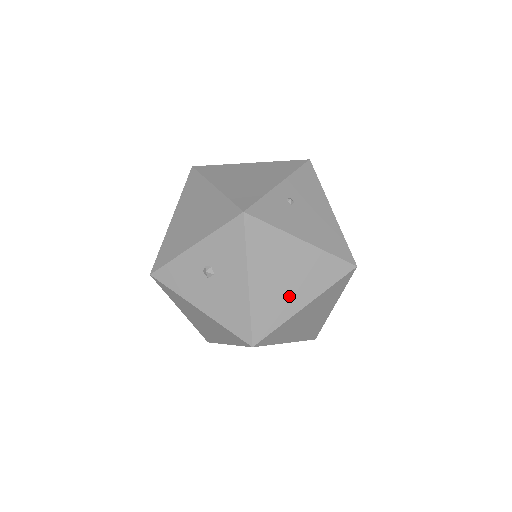
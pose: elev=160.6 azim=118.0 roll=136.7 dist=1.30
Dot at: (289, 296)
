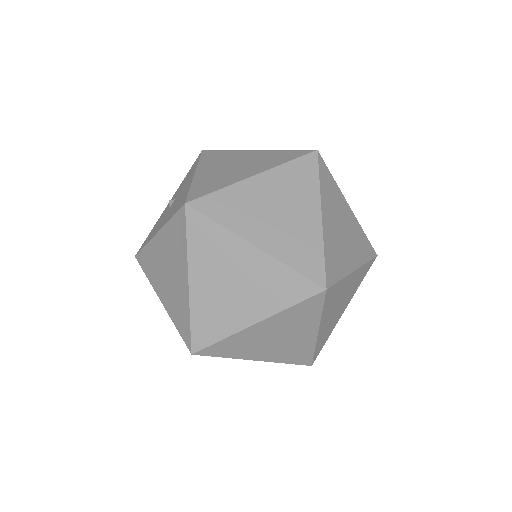
Dot at: (236, 173)
